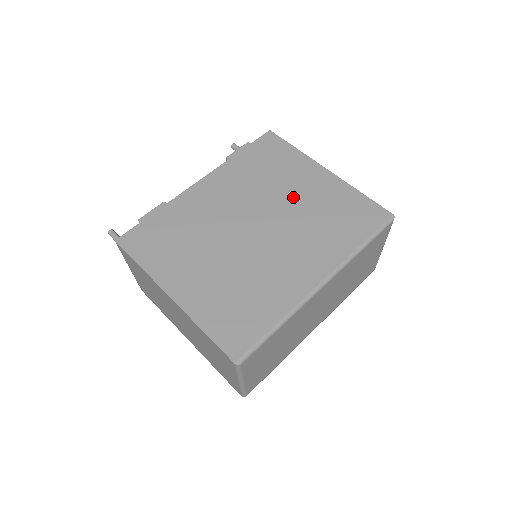
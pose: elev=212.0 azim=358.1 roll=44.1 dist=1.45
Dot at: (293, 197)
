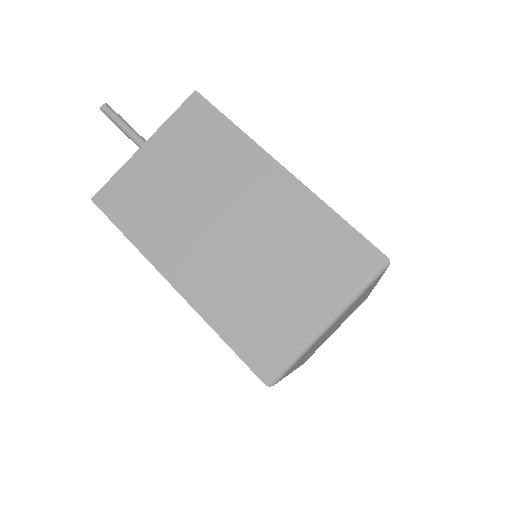
Dot at: occluded
